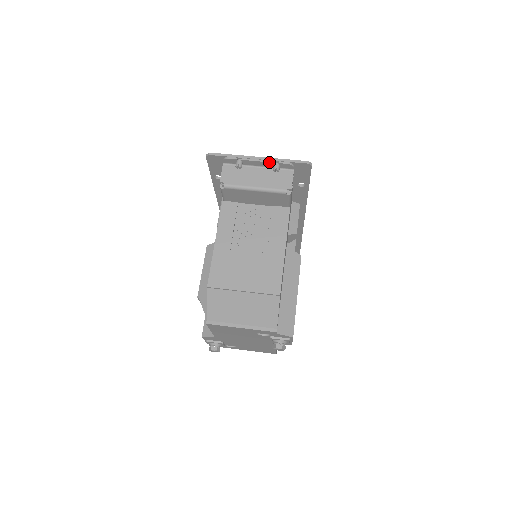
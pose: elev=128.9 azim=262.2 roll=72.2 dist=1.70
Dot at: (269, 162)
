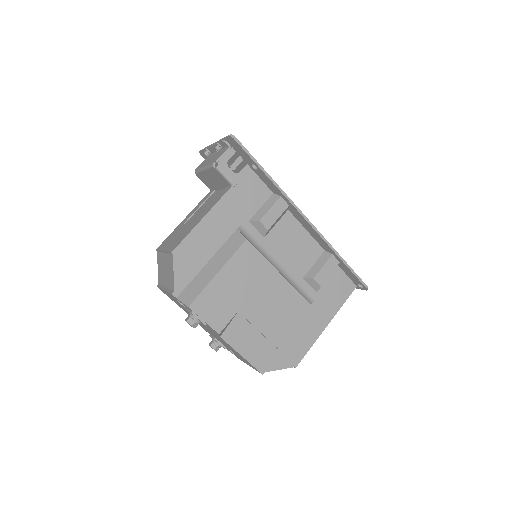
Dot at: (215, 144)
